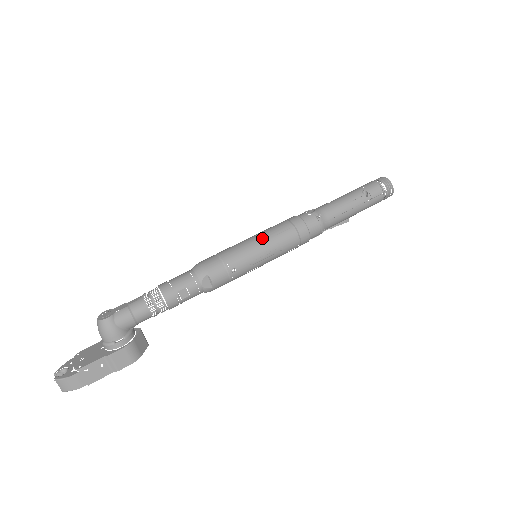
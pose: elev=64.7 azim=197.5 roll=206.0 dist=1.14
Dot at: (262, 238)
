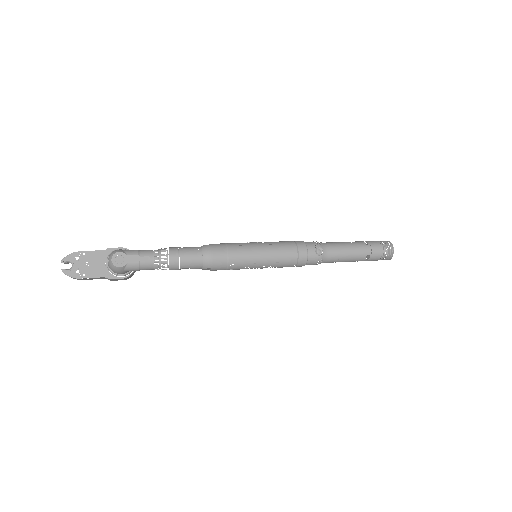
Dot at: (268, 260)
